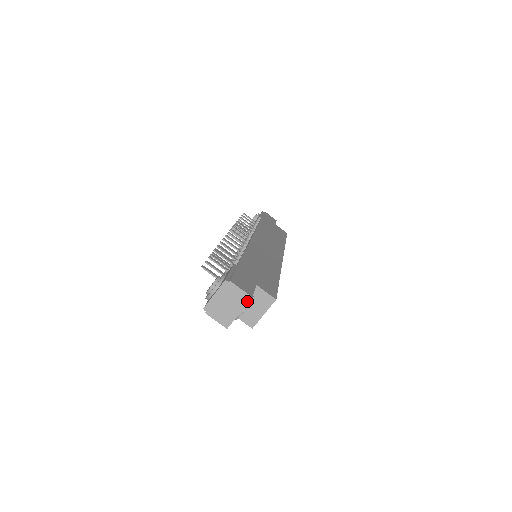
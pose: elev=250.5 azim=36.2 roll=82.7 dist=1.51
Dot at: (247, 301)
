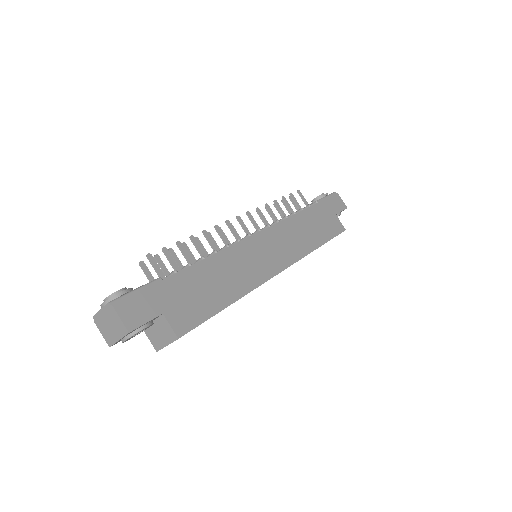
Dot at: (125, 333)
